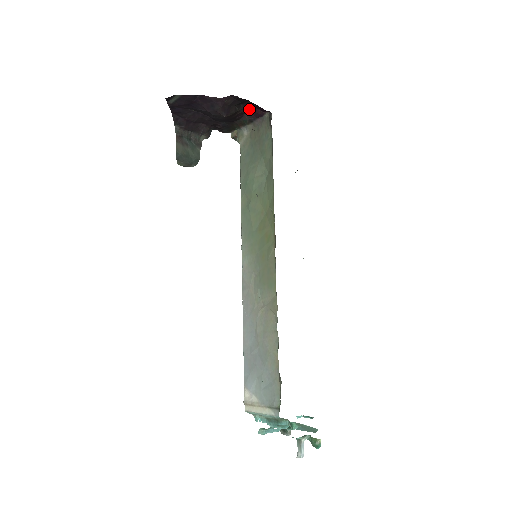
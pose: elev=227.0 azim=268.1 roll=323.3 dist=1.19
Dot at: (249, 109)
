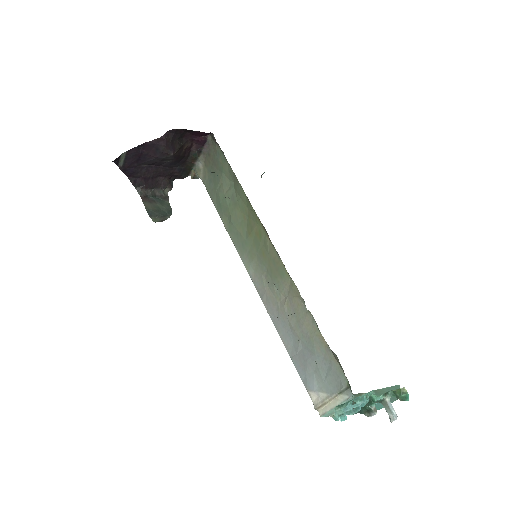
Dot at: (192, 141)
